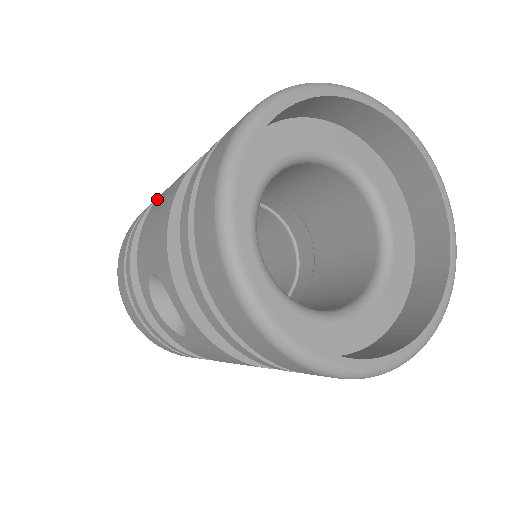
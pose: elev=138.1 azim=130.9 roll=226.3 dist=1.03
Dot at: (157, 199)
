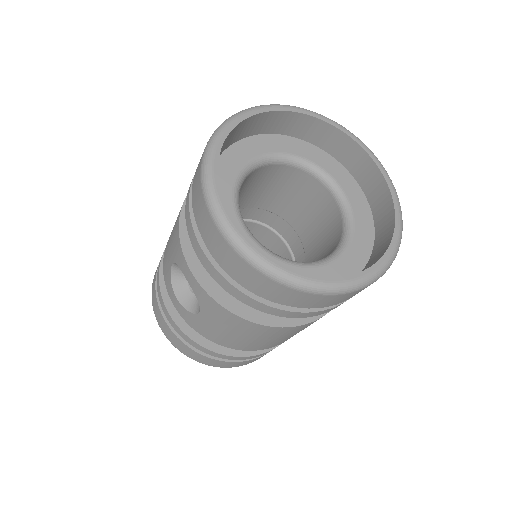
Dot at: occluded
